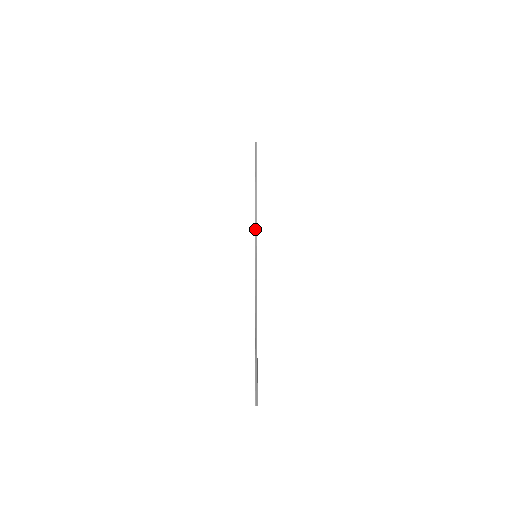
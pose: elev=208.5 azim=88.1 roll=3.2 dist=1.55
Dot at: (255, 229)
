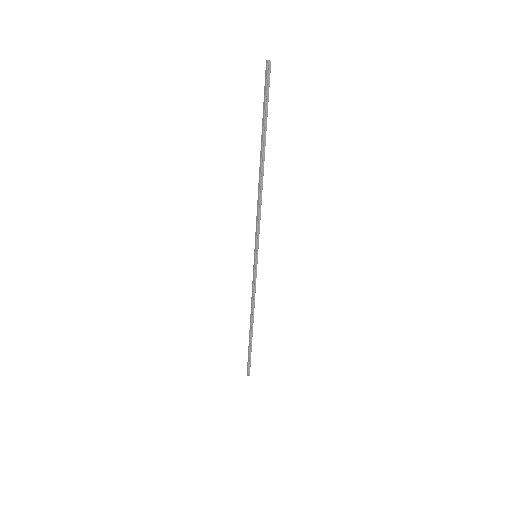
Dot at: (258, 224)
